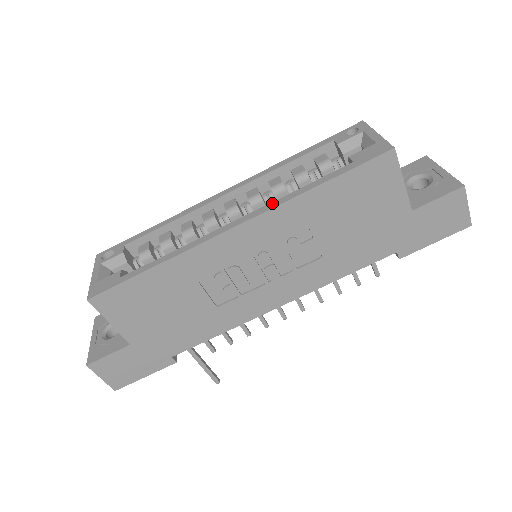
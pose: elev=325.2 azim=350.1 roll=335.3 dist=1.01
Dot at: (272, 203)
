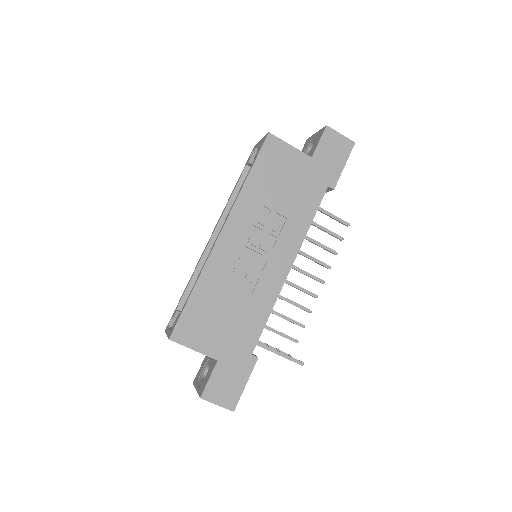
Dot at: (232, 206)
